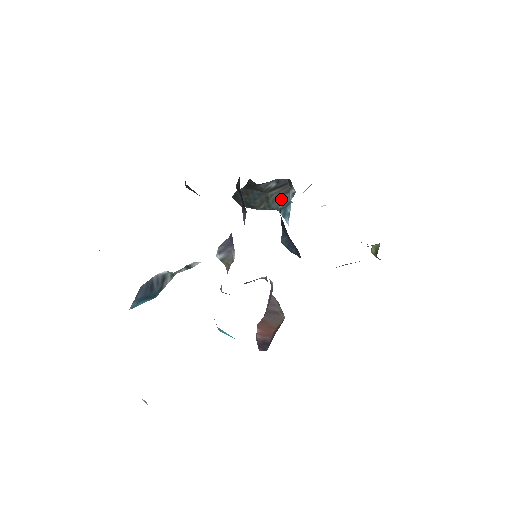
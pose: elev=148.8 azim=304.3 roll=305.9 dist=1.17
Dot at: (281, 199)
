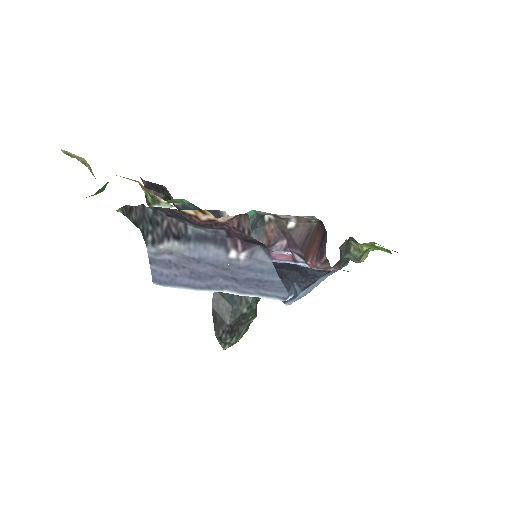
Dot at: occluded
